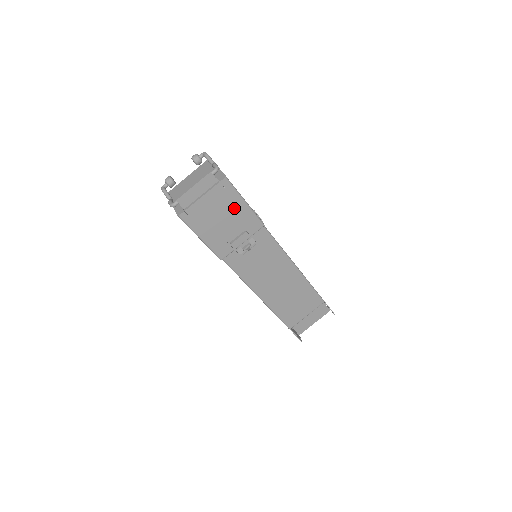
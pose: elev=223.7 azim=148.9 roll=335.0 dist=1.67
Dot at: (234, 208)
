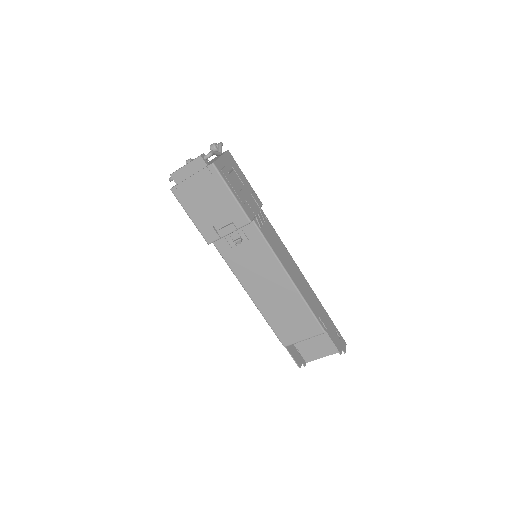
Dot at: (220, 196)
